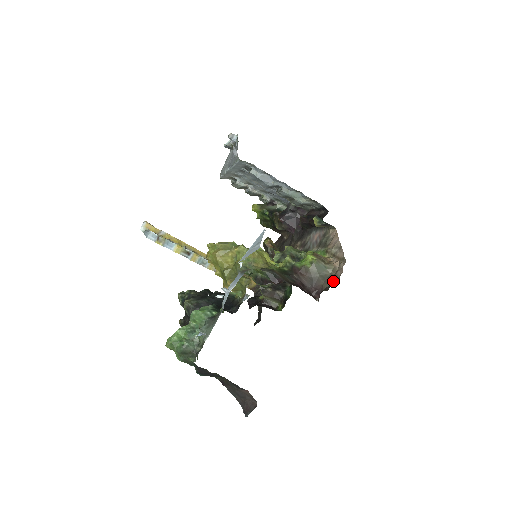
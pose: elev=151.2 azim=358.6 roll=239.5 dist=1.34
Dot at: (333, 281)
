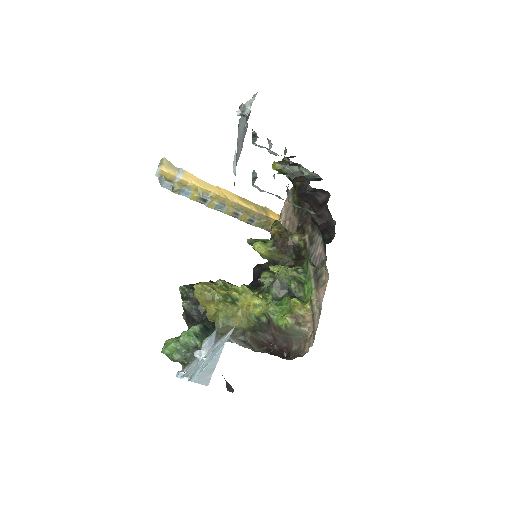
Dot at: (301, 348)
